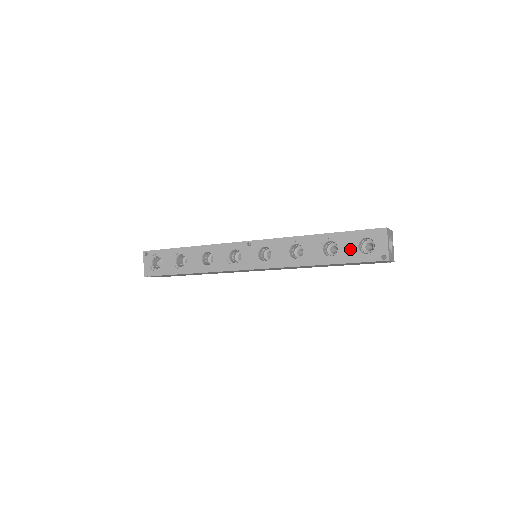
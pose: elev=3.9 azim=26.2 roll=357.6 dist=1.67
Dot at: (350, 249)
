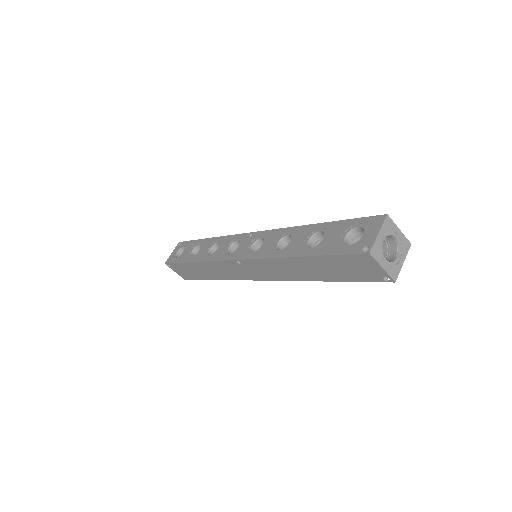
Dot at: (335, 239)
